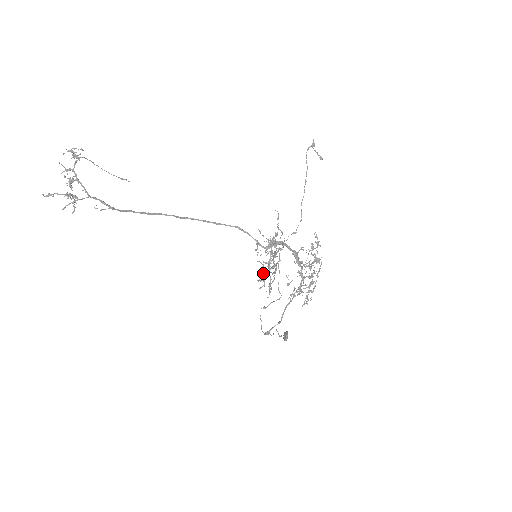
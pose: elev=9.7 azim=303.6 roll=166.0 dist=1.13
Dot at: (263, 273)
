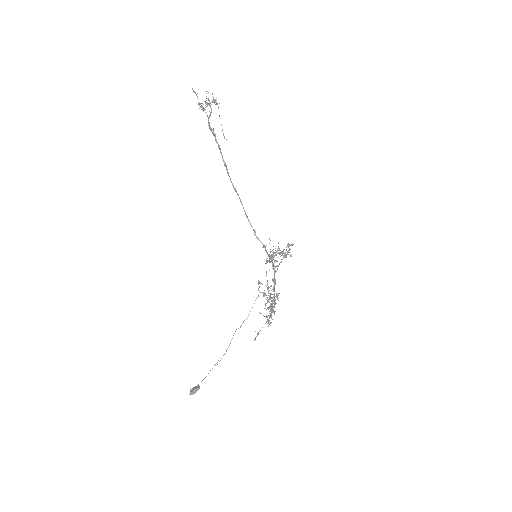
Dot at: occluded
